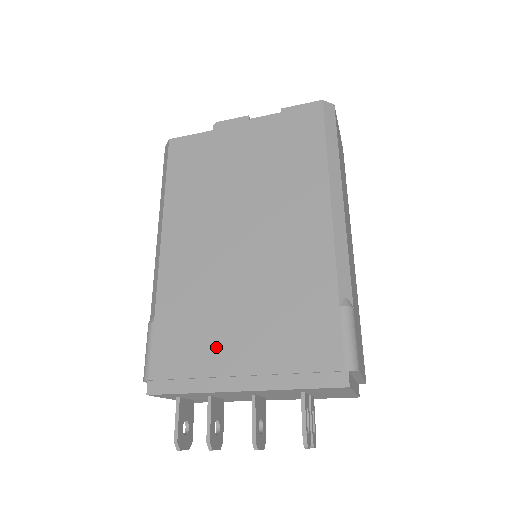
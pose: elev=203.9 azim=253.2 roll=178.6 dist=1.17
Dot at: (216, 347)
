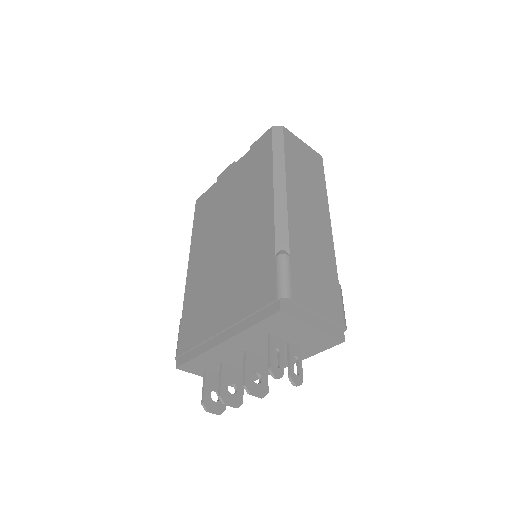
Dot at: (210, 319)
